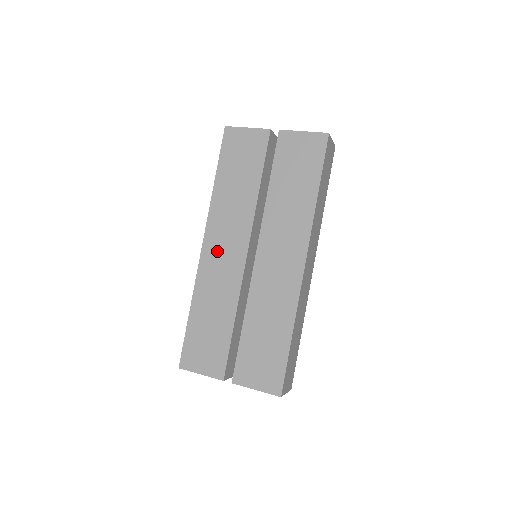
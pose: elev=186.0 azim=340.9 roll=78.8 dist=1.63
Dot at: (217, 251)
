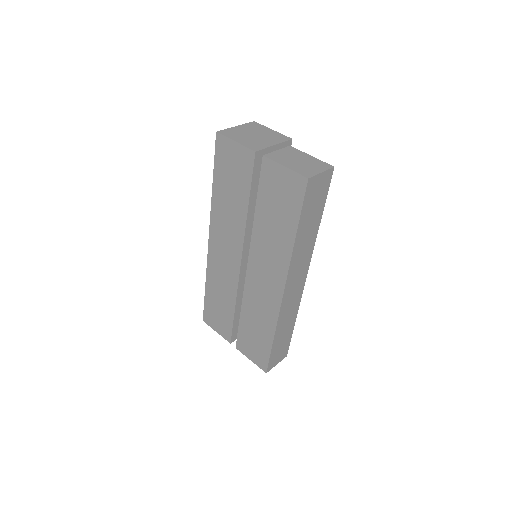
Dot at: (219, 251)
